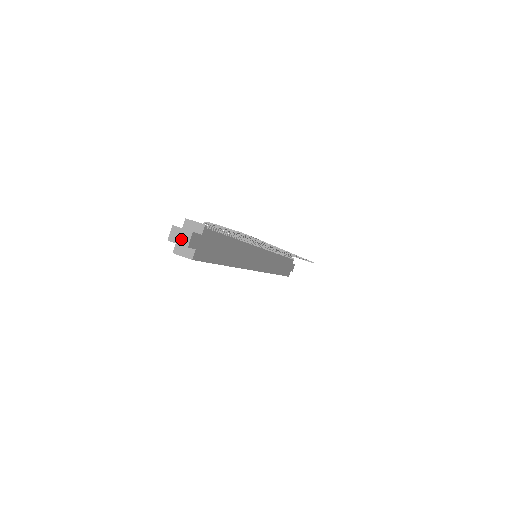
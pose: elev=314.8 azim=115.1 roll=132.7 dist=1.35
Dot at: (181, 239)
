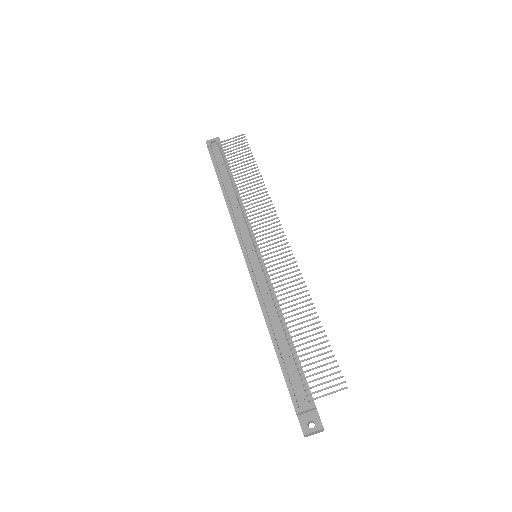
Dot at: (316, 433)
